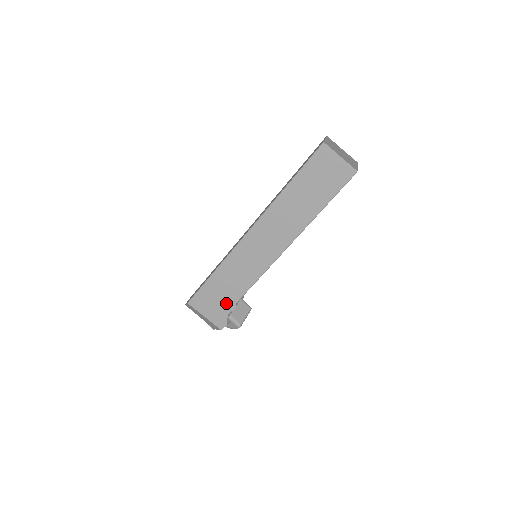
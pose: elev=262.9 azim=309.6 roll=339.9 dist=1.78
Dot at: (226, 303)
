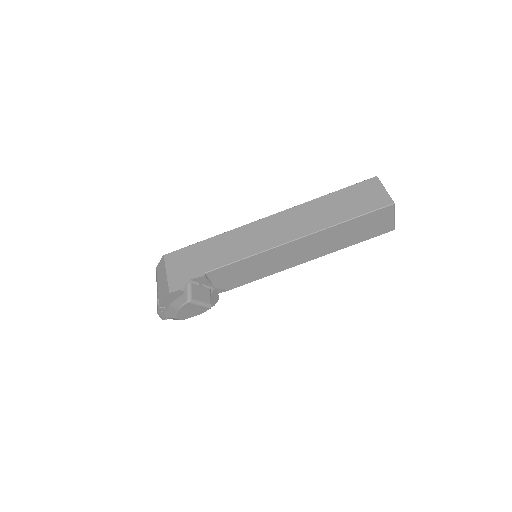
Dot at: (198, 268)
